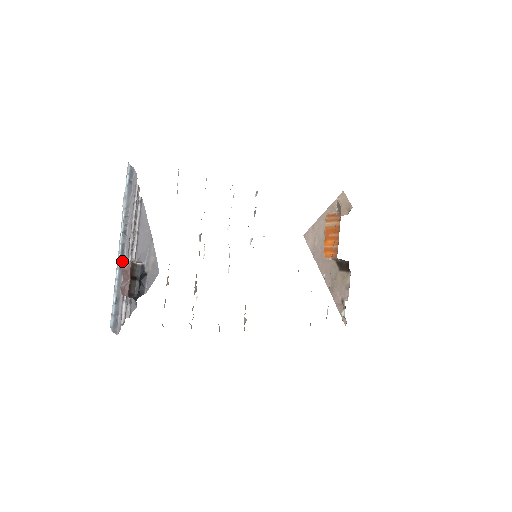
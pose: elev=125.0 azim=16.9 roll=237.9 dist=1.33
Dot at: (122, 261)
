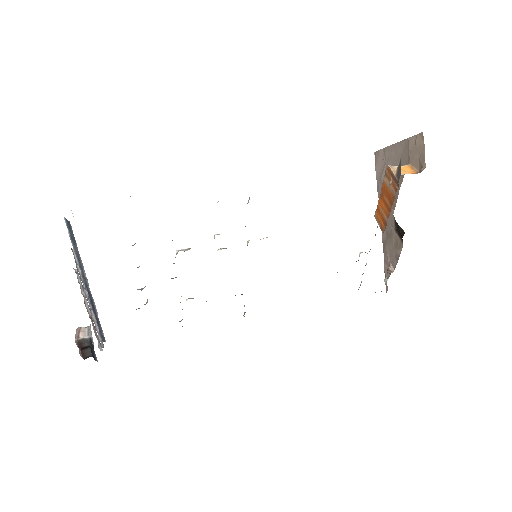
Dot at: (90, 297)
